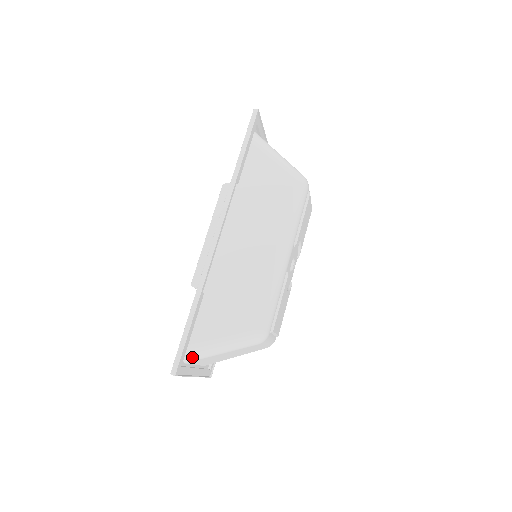
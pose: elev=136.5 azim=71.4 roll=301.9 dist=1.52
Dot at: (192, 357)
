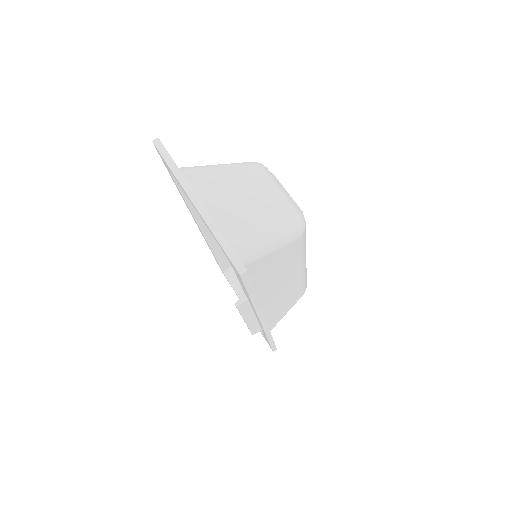
Dot at: occluded
